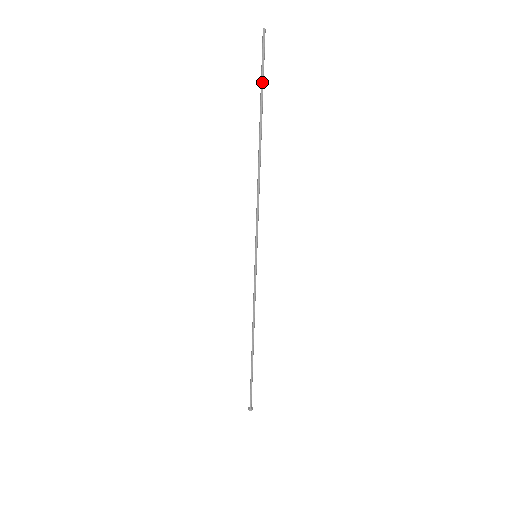
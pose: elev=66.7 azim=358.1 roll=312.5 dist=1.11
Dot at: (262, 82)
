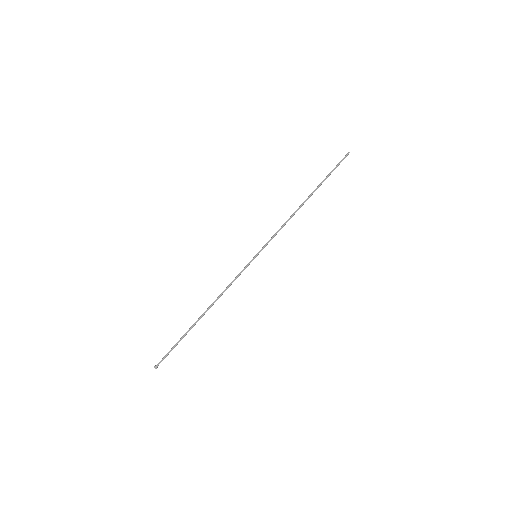
Dot at: (331, 172)
